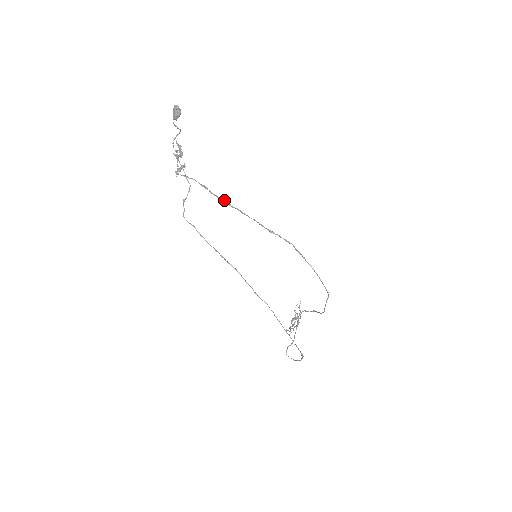
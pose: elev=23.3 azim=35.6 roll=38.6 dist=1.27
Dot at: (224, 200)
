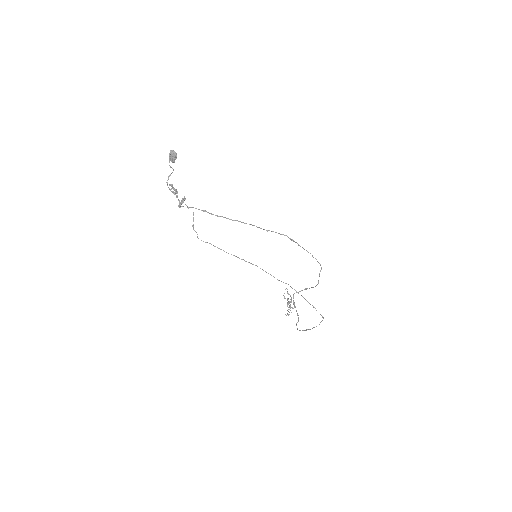
Dot at: (224, 217)
